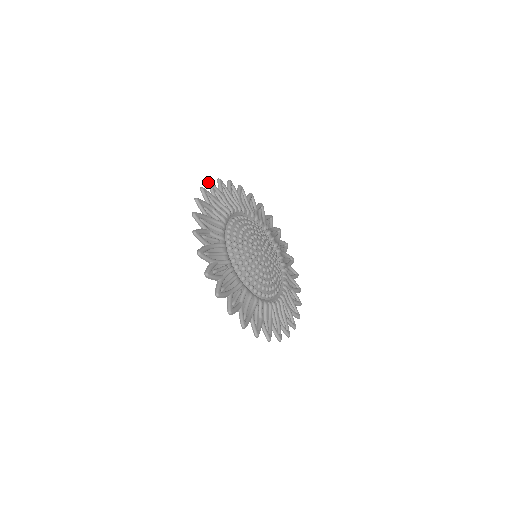
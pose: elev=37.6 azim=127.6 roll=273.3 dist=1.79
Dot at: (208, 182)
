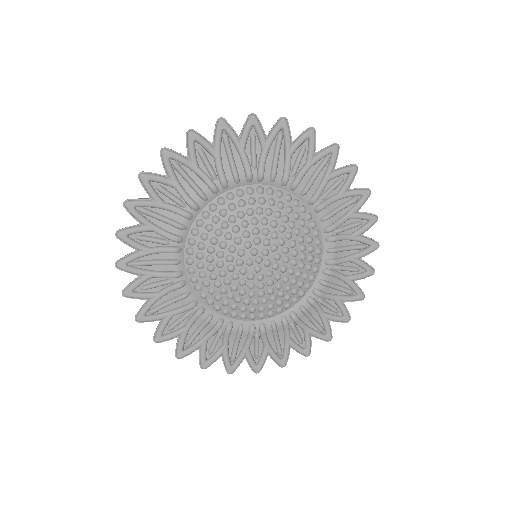
Dot at: (187, 133)
